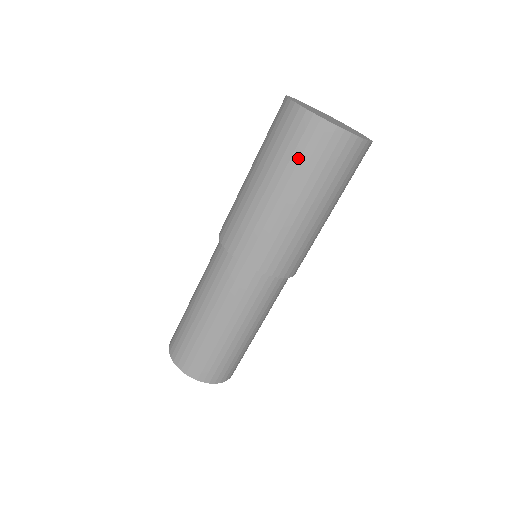
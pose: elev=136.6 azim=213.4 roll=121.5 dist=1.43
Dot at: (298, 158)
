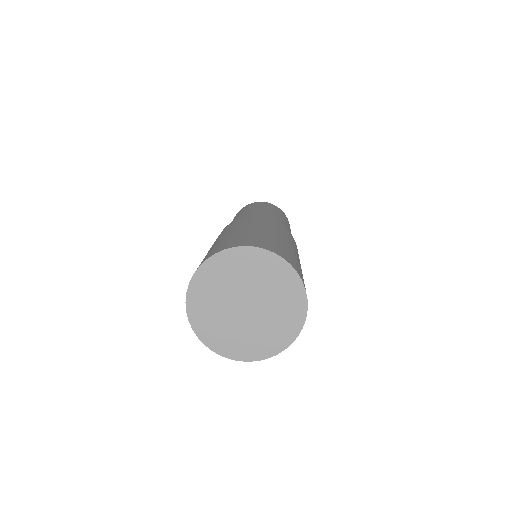
Dot at: occluded
